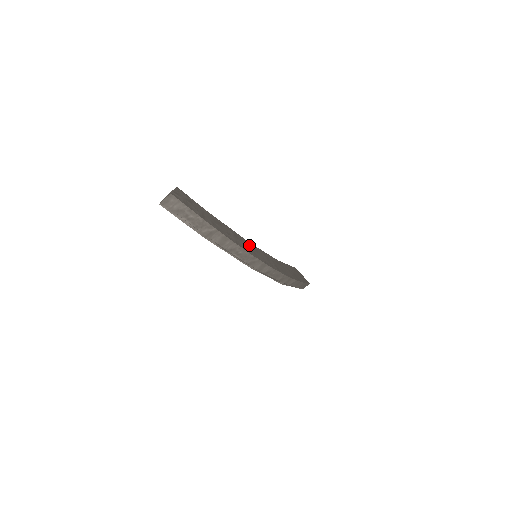
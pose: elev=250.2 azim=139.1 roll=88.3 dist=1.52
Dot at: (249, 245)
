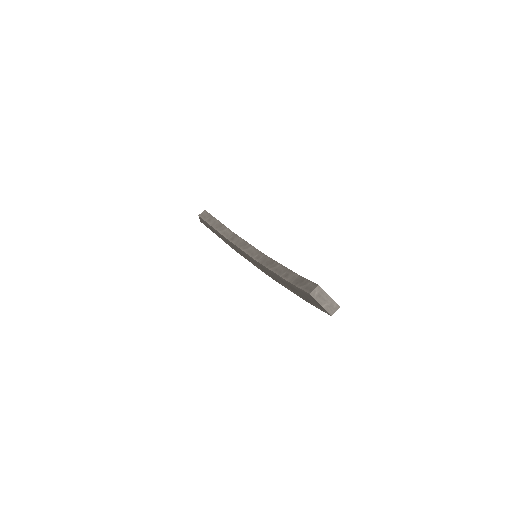
Dot at: occluded
